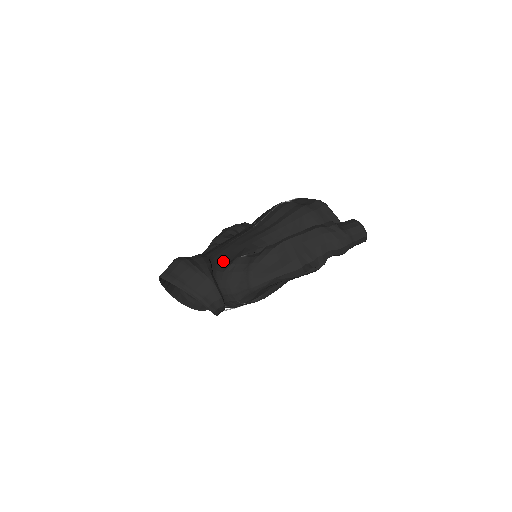
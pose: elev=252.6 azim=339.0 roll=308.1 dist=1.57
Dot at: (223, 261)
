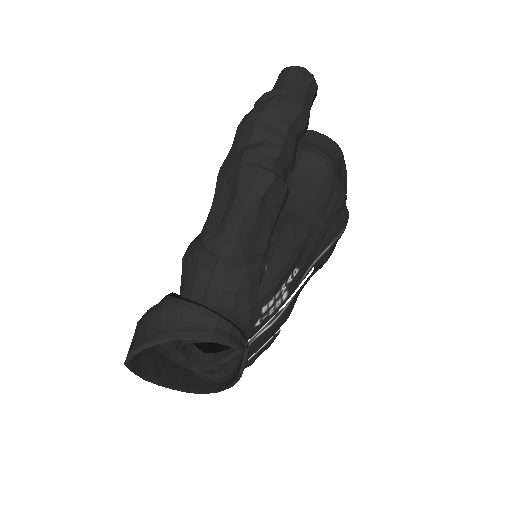
Dot at: occluded
